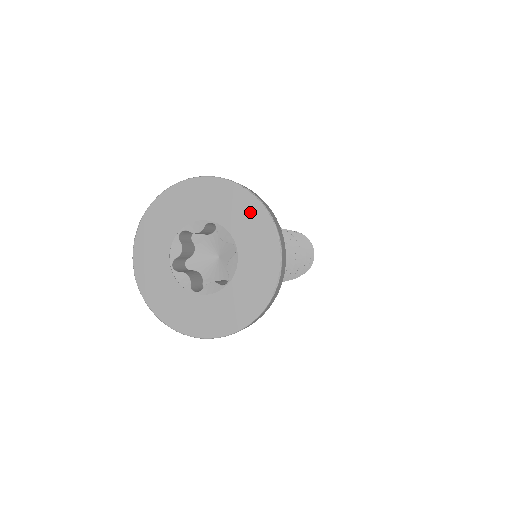
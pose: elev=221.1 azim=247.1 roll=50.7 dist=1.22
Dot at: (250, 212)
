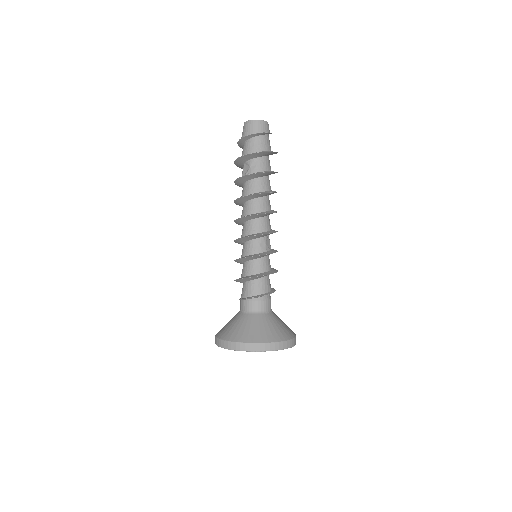
Dot at: occluded
